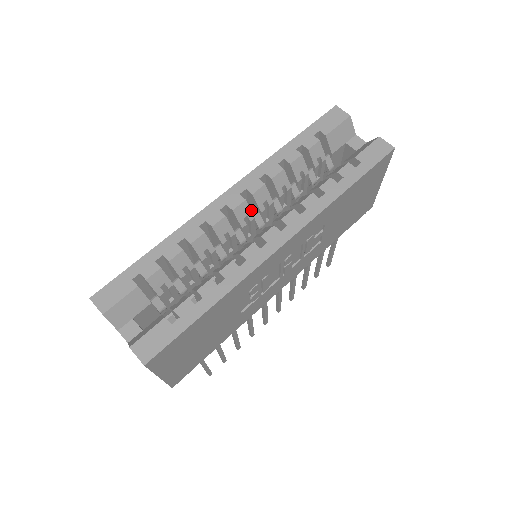
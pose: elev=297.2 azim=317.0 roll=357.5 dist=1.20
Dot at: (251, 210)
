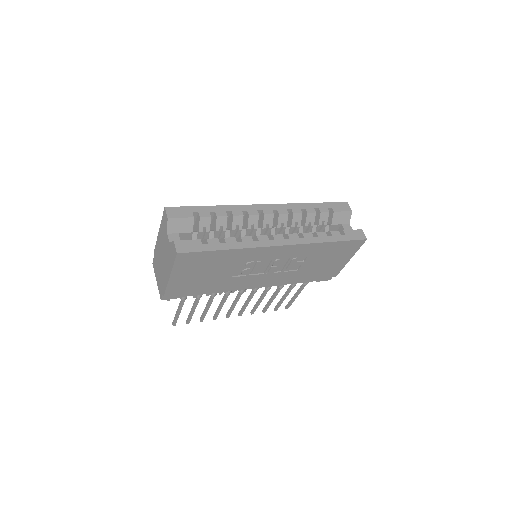
Dot at: occluded
